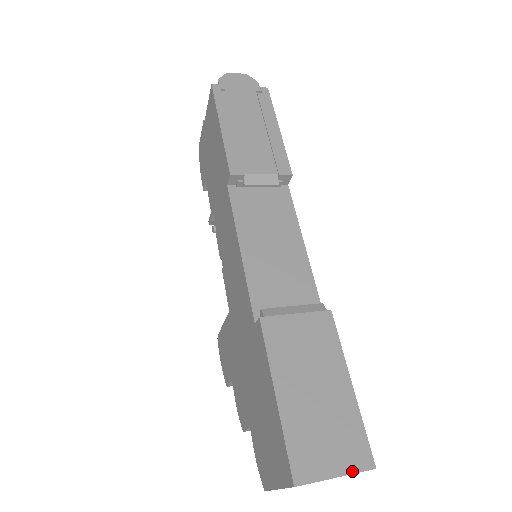
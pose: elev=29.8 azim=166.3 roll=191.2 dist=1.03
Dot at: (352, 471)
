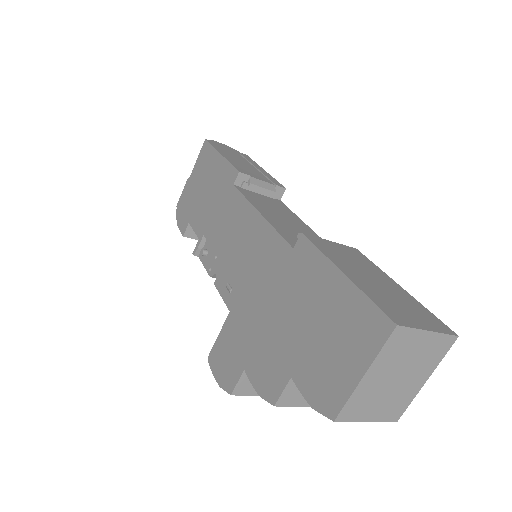
Dot at: (440, 331)
